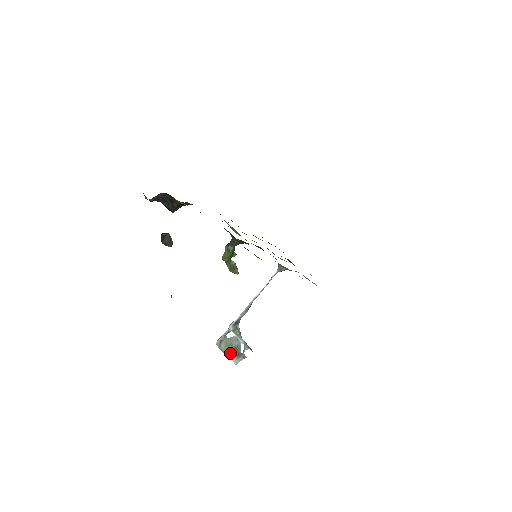
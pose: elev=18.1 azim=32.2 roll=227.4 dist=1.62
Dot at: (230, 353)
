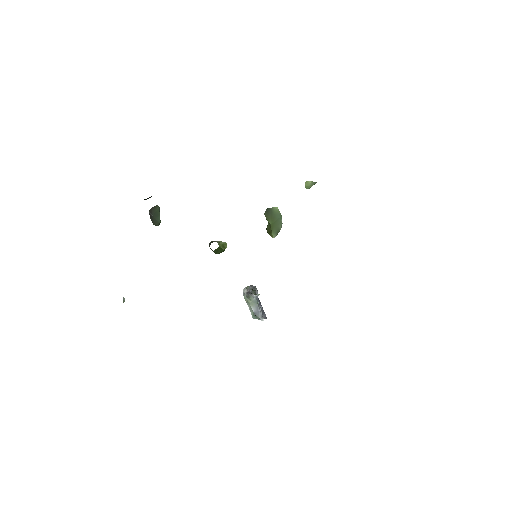
Dot at: occluded
